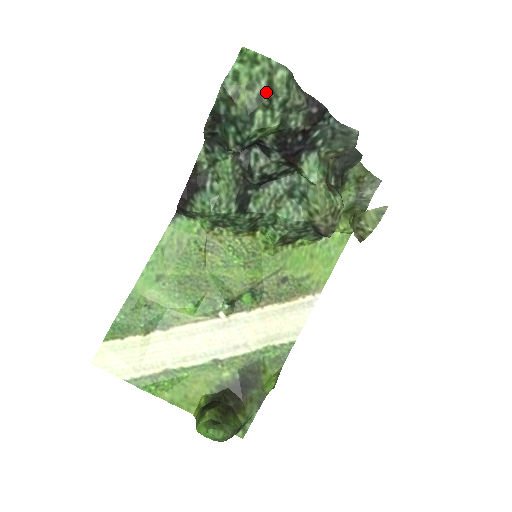
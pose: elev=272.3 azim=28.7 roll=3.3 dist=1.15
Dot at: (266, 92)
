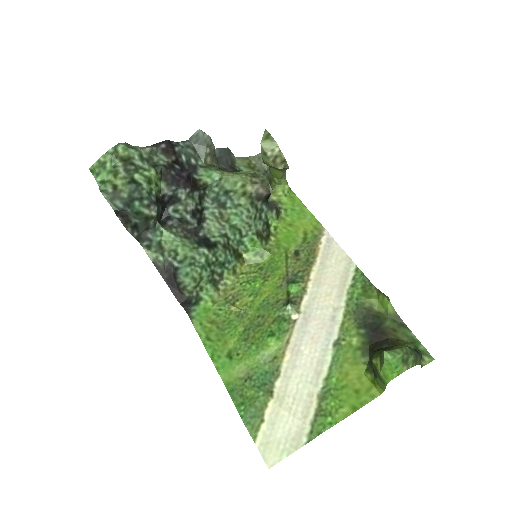
Dot at: (125, 164)
